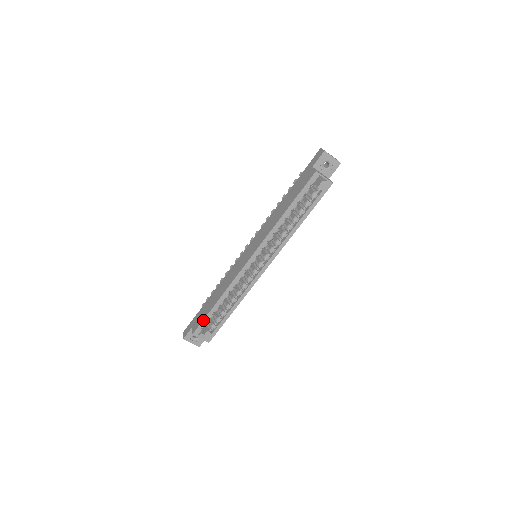
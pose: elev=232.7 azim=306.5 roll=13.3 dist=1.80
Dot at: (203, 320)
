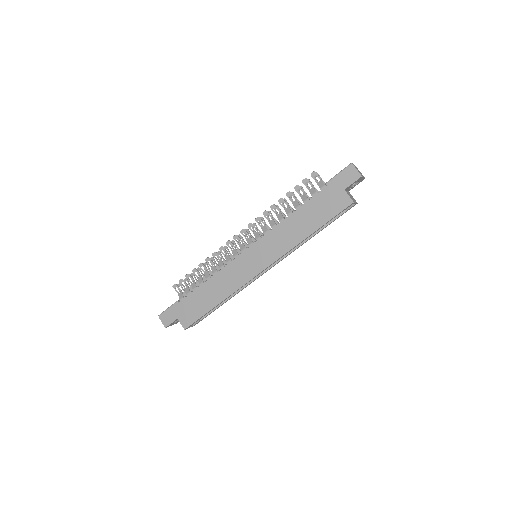
Dot at: occluded
